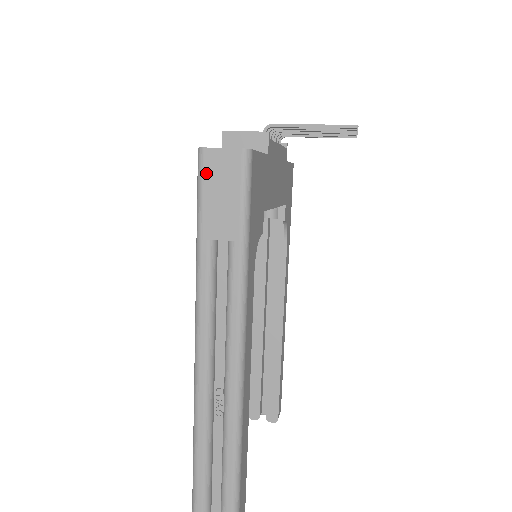
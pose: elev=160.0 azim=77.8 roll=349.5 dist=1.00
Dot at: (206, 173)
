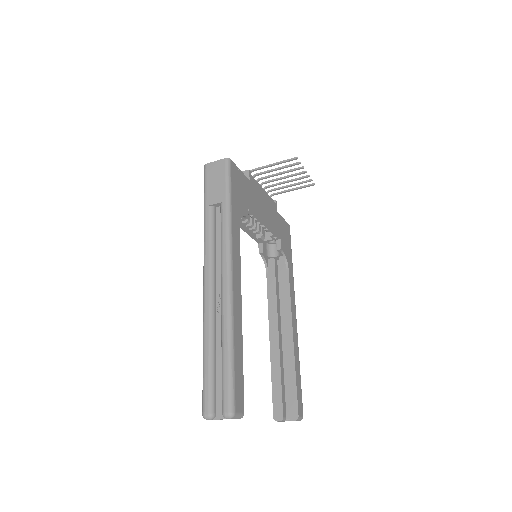
Dot at: (208, 174)
